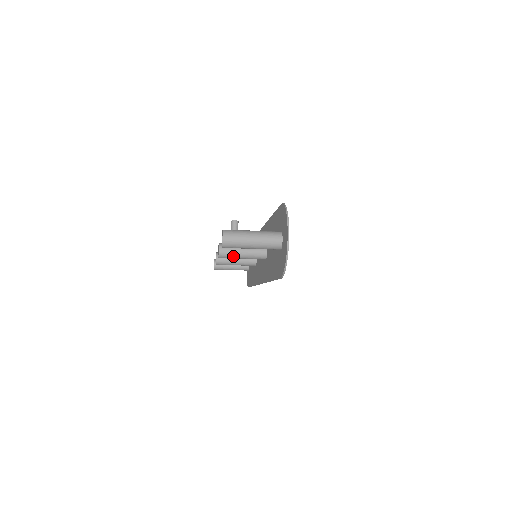
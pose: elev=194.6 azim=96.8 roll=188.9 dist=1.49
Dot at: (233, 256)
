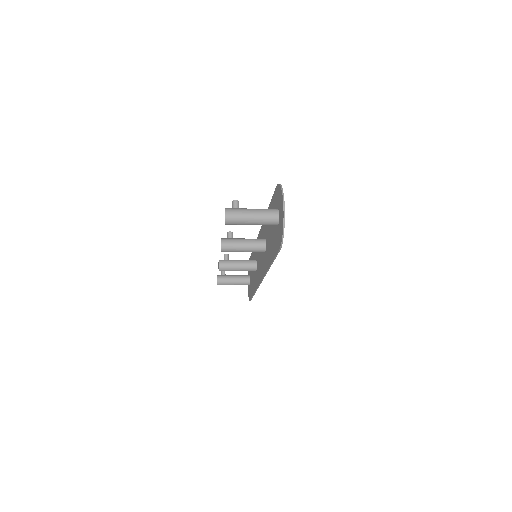
Dot at: (235, 249)
